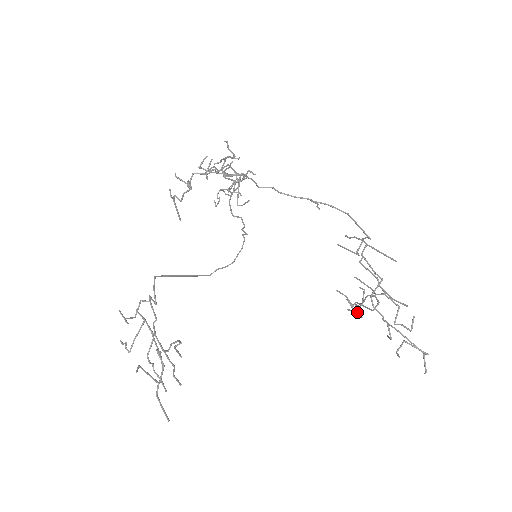
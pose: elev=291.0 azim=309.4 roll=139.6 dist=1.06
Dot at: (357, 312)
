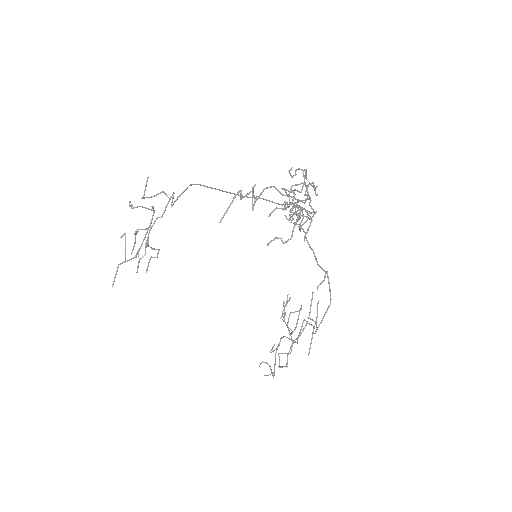
Dot at: (284, 311)
